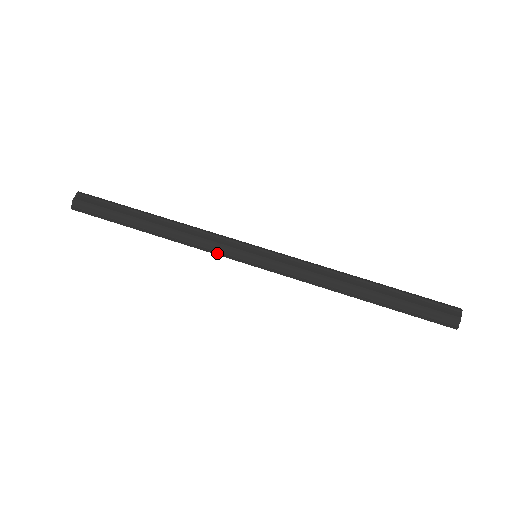
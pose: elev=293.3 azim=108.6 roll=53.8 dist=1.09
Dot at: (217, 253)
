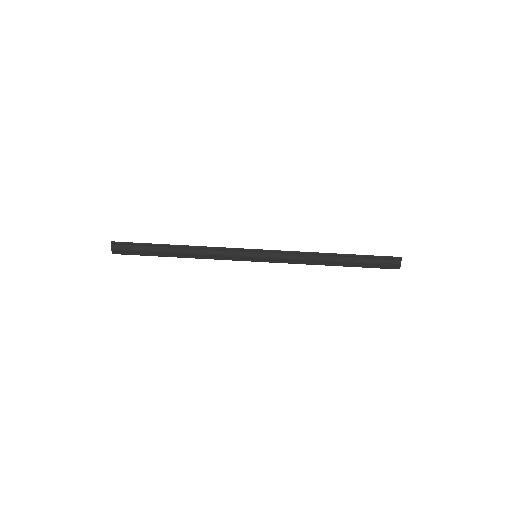
Dot at: occluded
